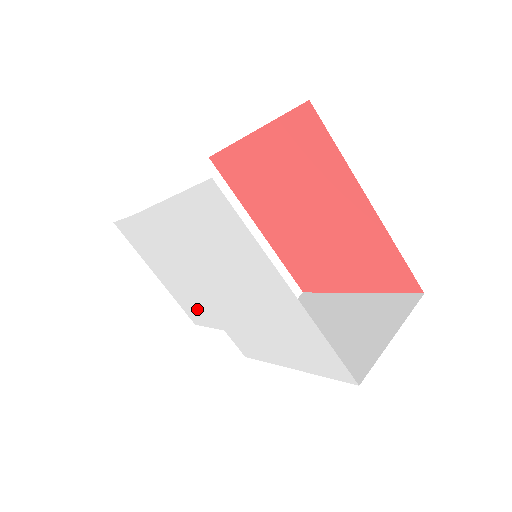
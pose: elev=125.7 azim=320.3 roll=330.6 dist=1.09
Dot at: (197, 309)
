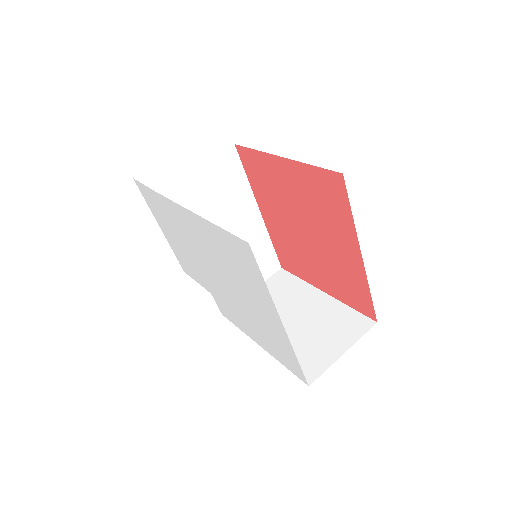
Dot at: (191, 269)
